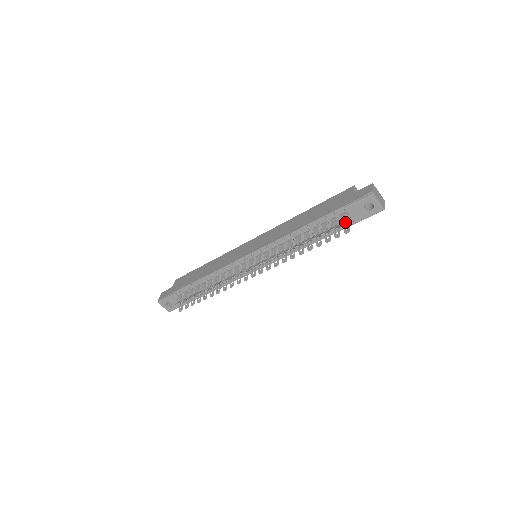
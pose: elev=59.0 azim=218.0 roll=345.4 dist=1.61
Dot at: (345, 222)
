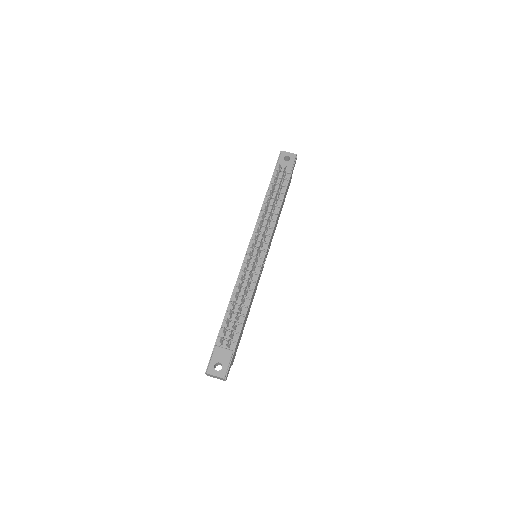
Dot at: (280, 166)
